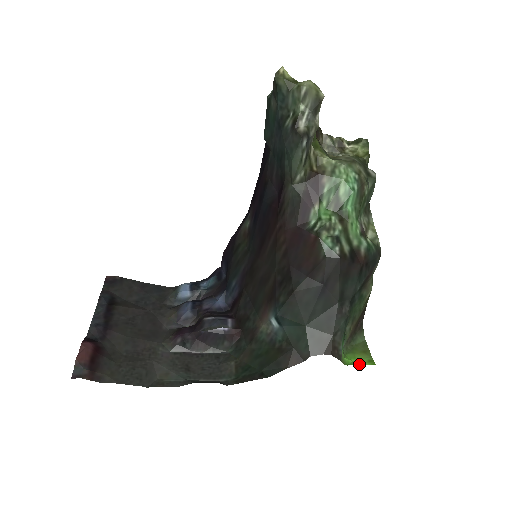
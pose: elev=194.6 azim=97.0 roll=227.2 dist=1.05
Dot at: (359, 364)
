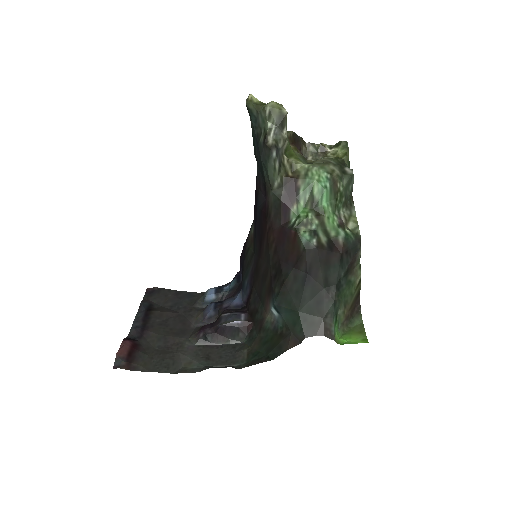
Dot at: (353, 343)
